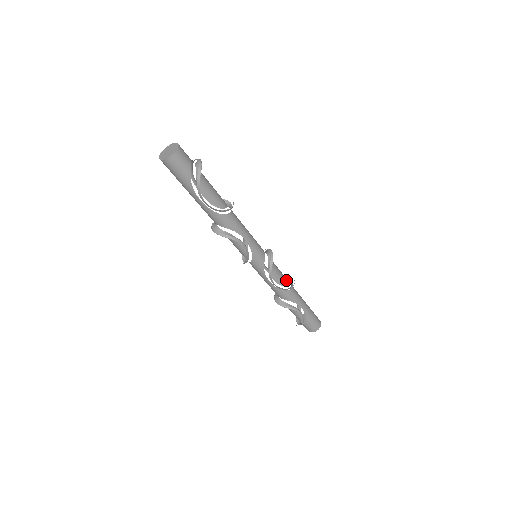
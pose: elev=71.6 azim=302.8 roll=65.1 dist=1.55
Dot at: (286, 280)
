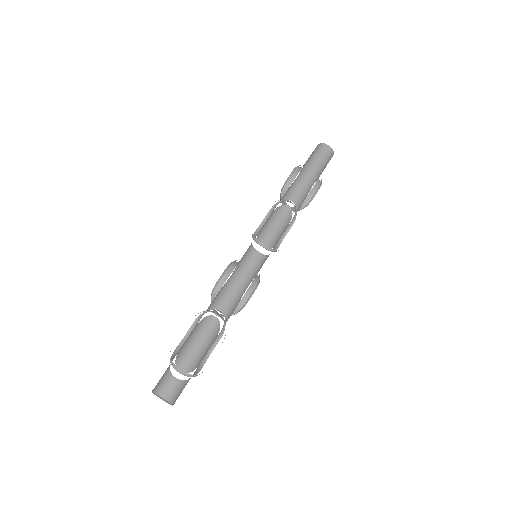
Dot at: (287, 214)
